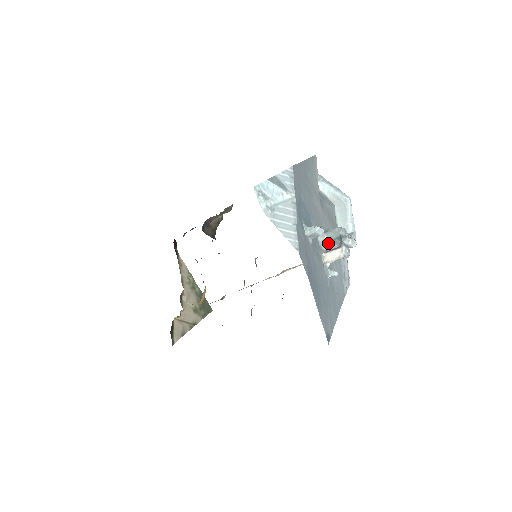
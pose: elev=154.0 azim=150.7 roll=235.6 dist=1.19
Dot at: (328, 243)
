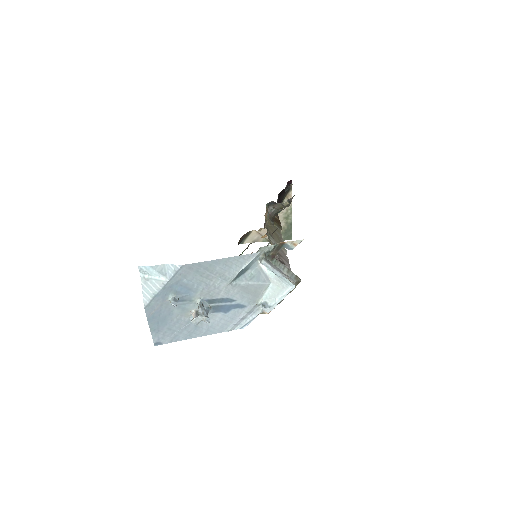
Dot at: occluded
